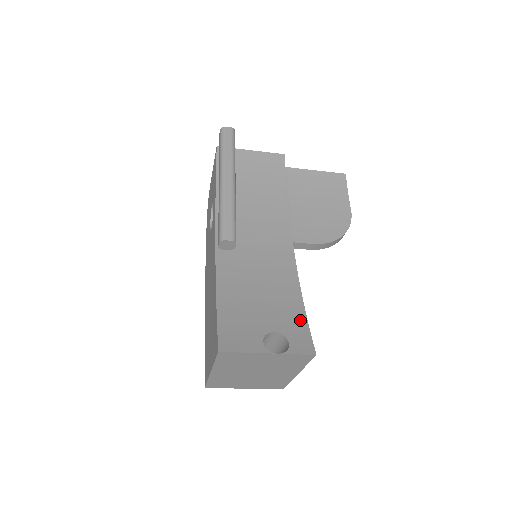
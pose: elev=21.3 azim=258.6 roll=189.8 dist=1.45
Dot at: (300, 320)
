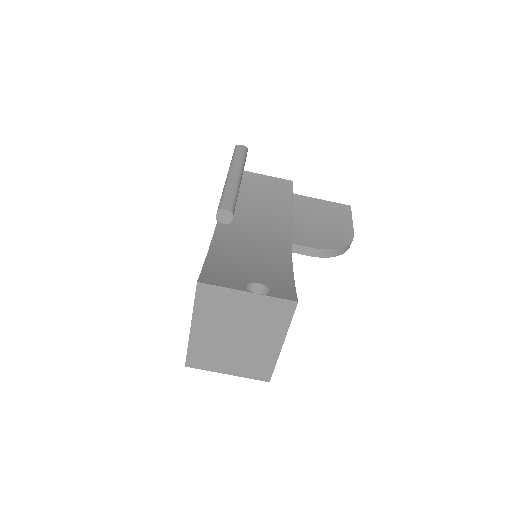
Dot at: (287, 282)
